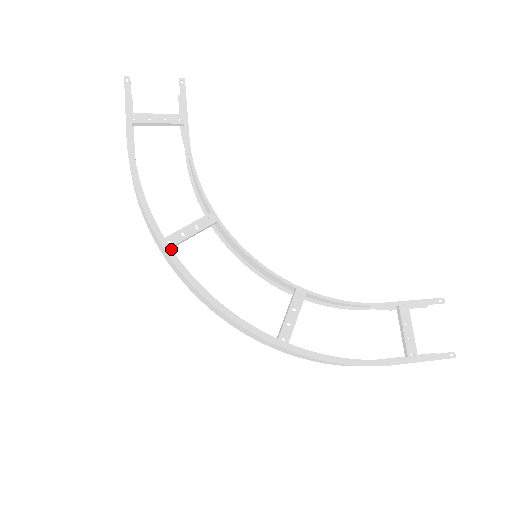
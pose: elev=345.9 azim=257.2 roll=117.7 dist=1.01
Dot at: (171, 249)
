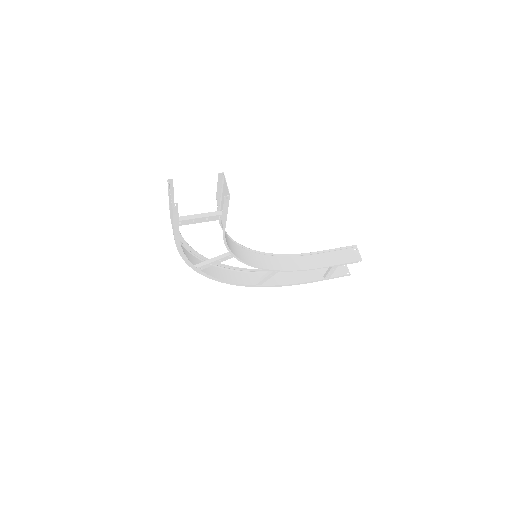
Dot at: (202, 272)
